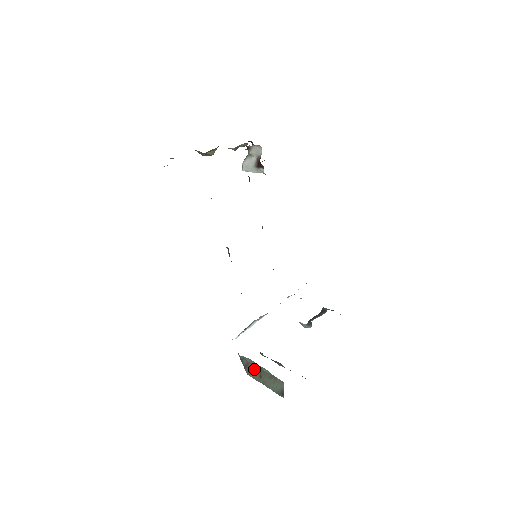
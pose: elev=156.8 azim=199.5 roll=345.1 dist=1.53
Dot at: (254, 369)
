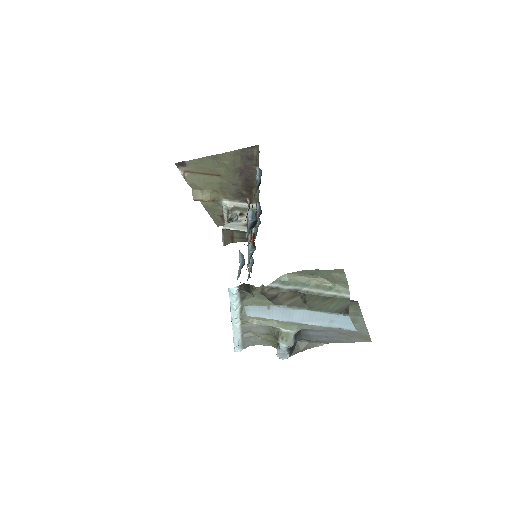
Dot at: (294, 295)
